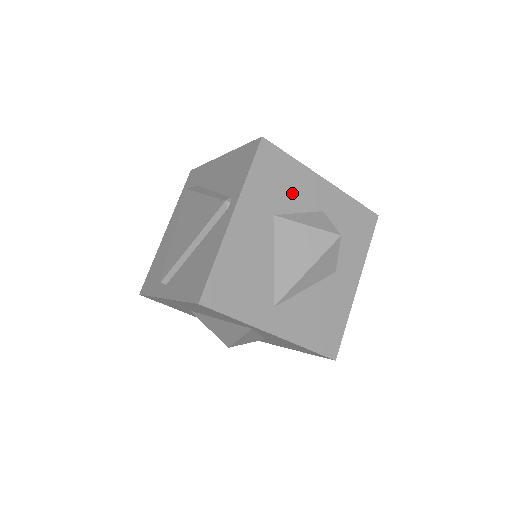
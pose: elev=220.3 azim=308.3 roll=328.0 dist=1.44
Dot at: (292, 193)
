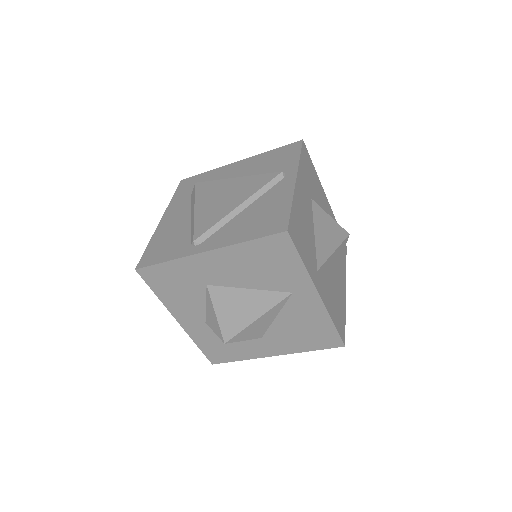
Dot at: (316, 191)
